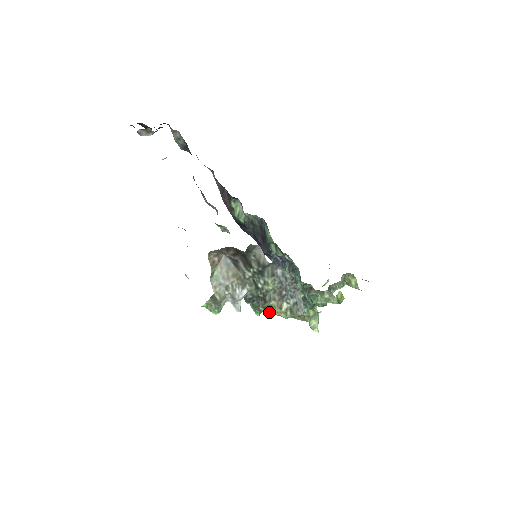
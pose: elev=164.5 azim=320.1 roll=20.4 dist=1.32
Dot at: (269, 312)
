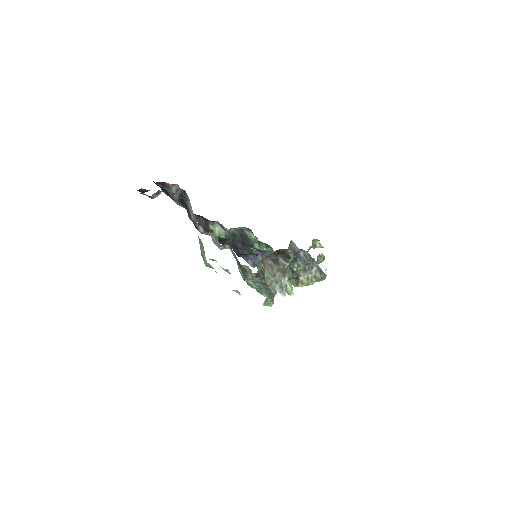
Dot at: (300, 286)
